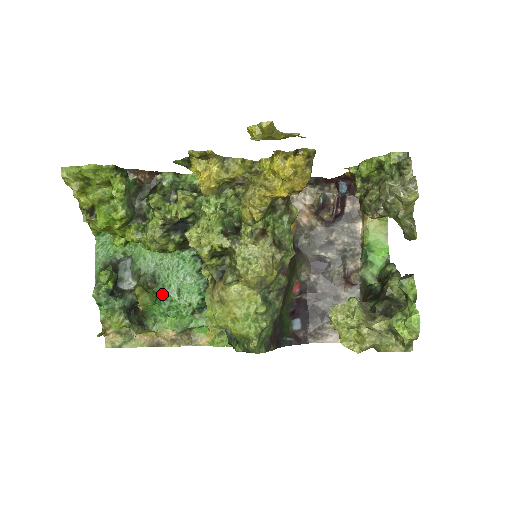
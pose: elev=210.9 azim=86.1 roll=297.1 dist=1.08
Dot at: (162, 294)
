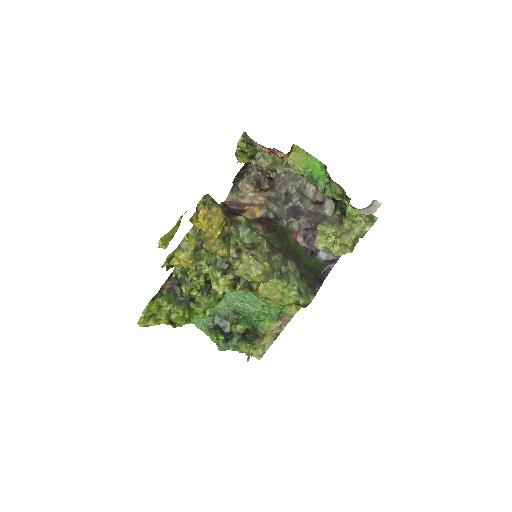
Dot at: (246, 316)
